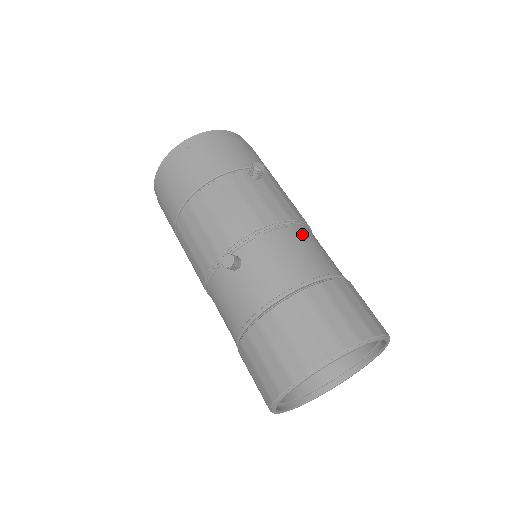
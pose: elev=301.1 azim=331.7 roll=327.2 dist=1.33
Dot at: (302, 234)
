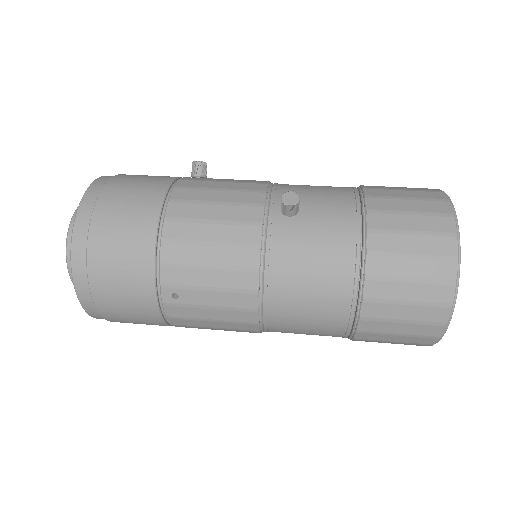
Dot at: occluded
